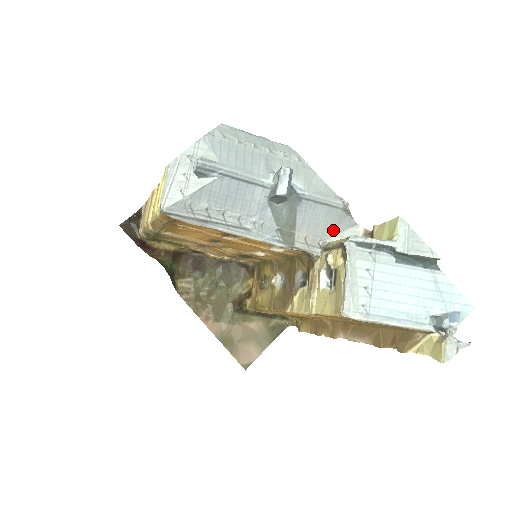
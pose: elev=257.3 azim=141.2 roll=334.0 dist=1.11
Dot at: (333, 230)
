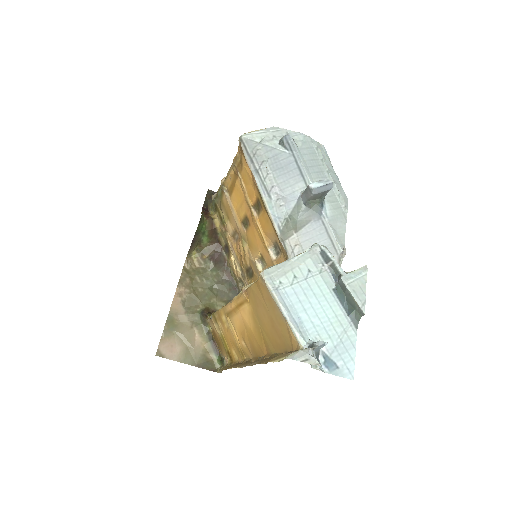
Dot at: occluded
